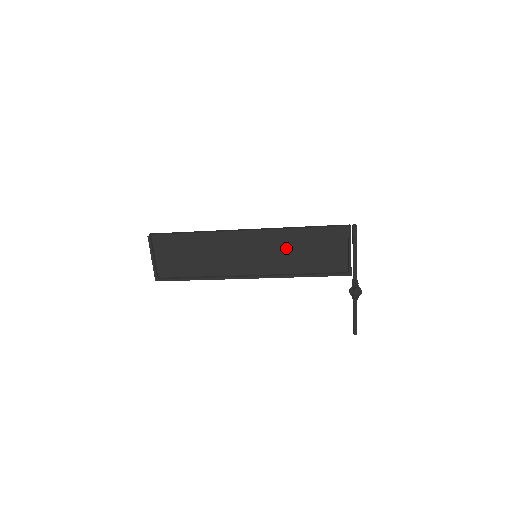
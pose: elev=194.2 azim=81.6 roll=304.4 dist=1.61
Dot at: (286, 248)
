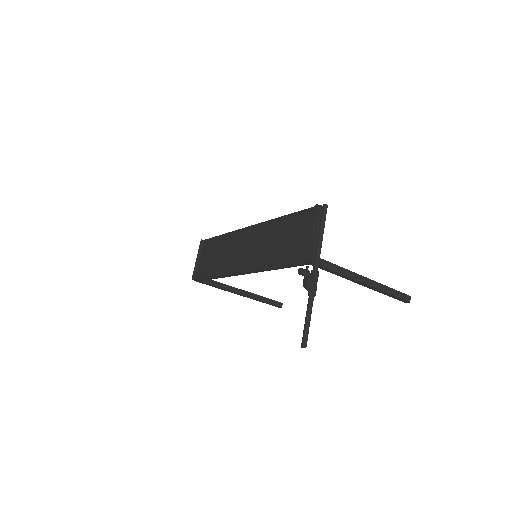
Dot at: (270, 238)
